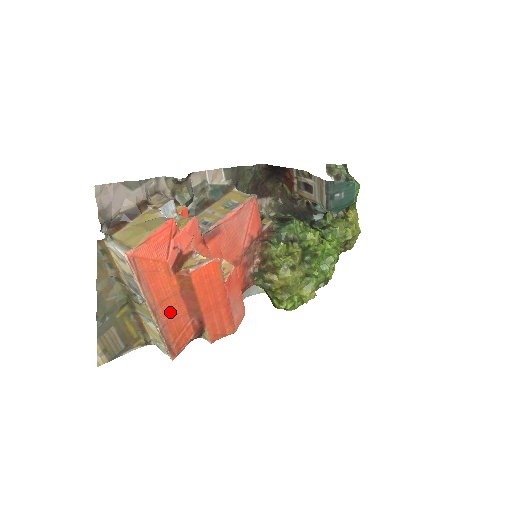
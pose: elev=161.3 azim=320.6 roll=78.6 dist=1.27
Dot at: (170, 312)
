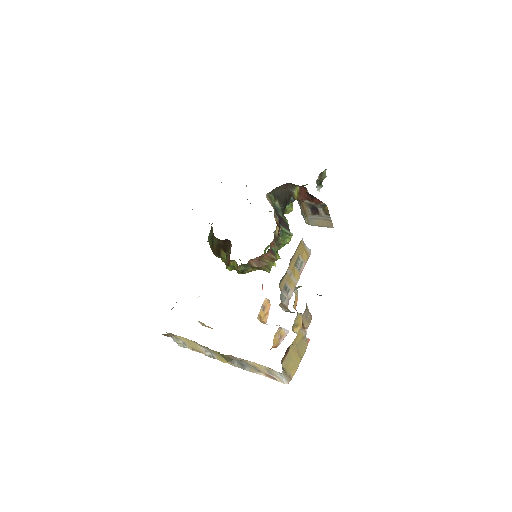
Dot at: occluded
